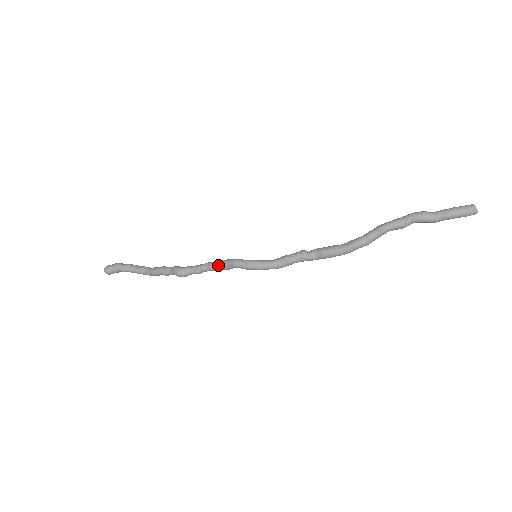
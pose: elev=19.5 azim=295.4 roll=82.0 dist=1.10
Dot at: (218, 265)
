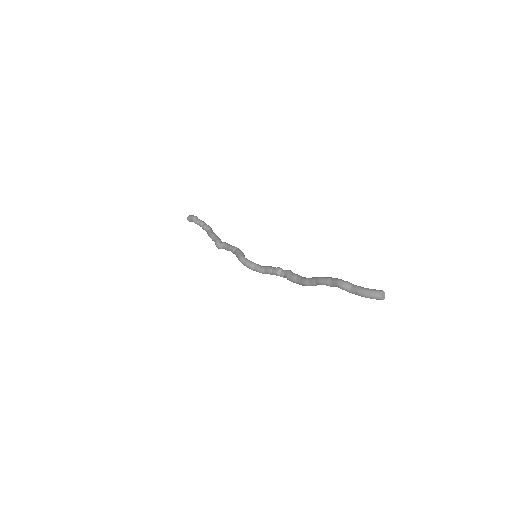
Dot at: (235, 254)
